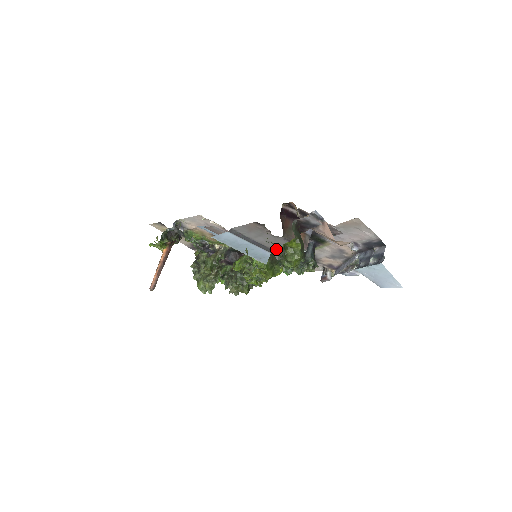
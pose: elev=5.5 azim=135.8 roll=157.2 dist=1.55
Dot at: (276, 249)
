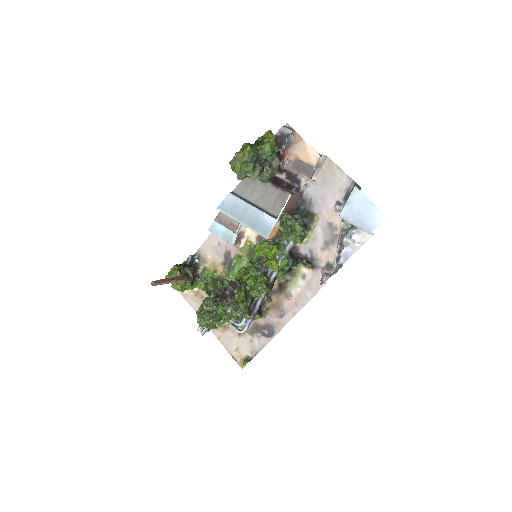
Dot at: (268, 207)
